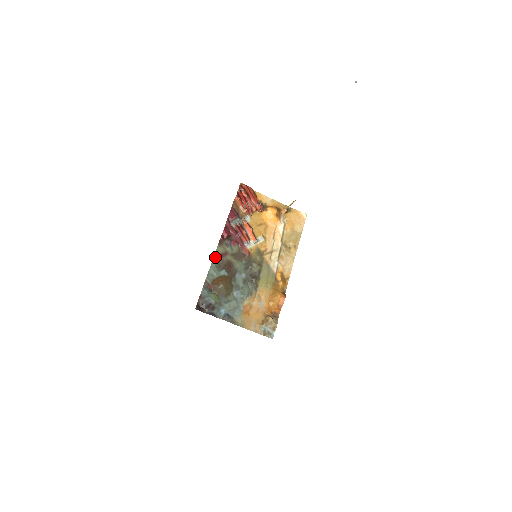
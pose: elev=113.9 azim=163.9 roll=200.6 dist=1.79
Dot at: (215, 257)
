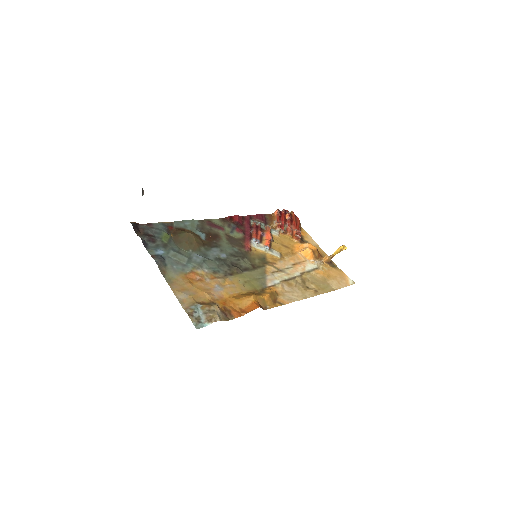
Dot at: (205, 221)
